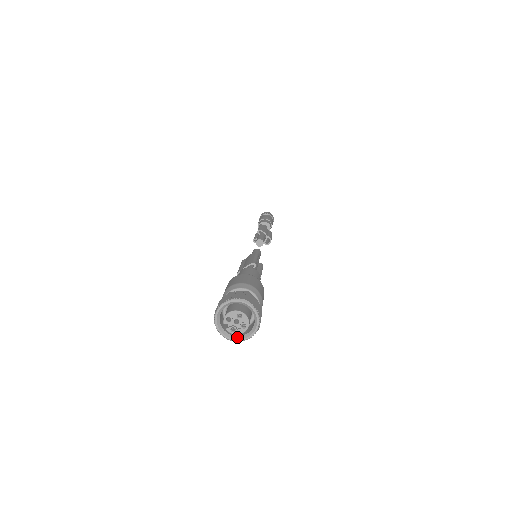
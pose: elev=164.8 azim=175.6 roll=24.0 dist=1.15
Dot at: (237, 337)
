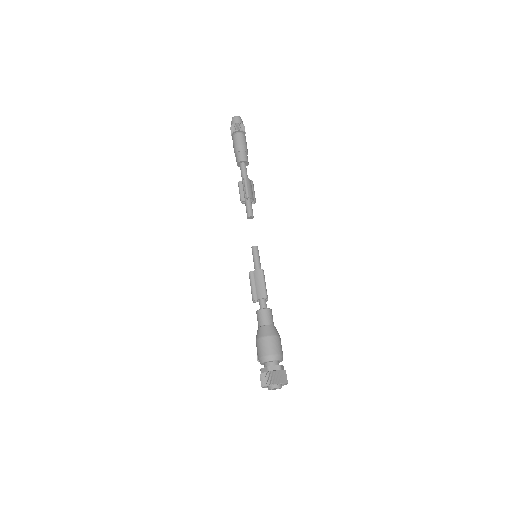
Dot at: occluded
